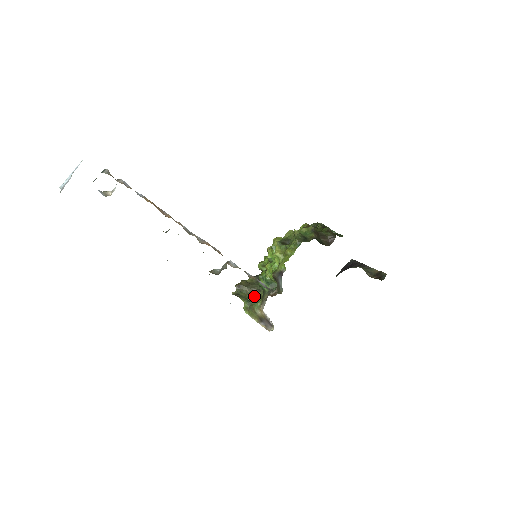
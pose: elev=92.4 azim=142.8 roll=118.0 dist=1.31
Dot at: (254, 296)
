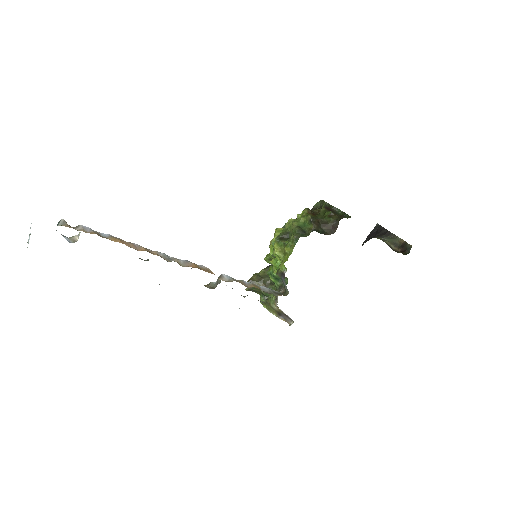
Dot at: occluded
